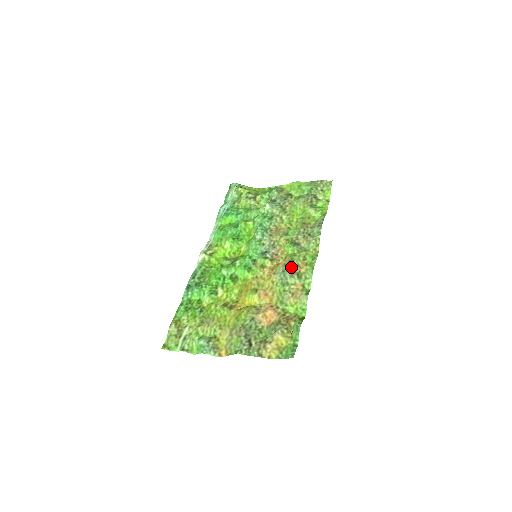
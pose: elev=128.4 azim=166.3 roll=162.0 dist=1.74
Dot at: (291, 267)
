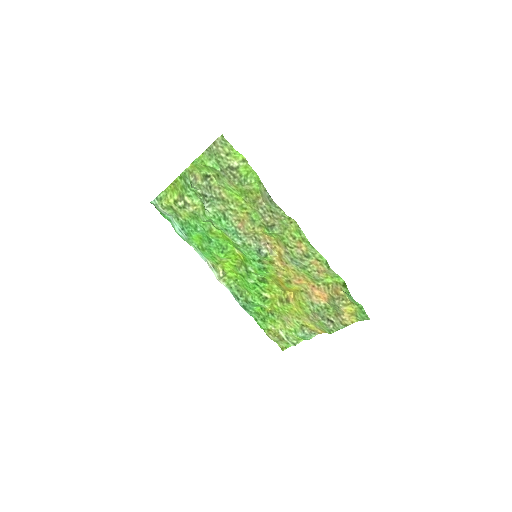
Dot at: (293, 253)
